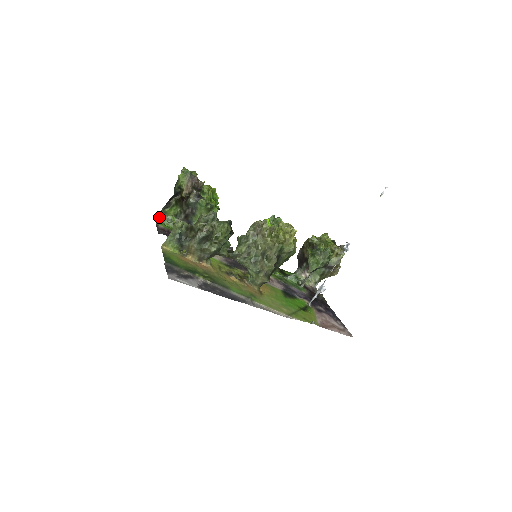
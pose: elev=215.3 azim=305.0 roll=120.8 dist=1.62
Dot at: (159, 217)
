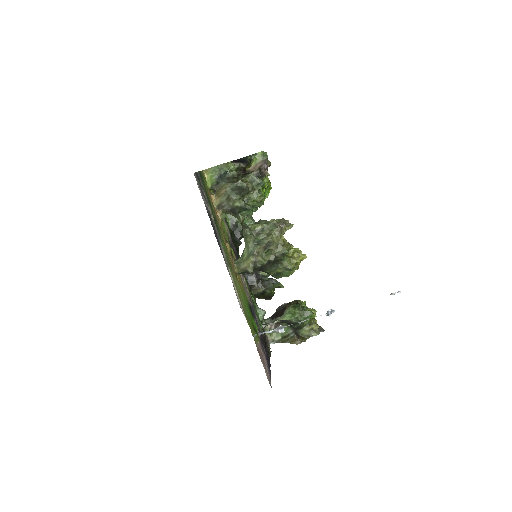
Dot at: occluded
